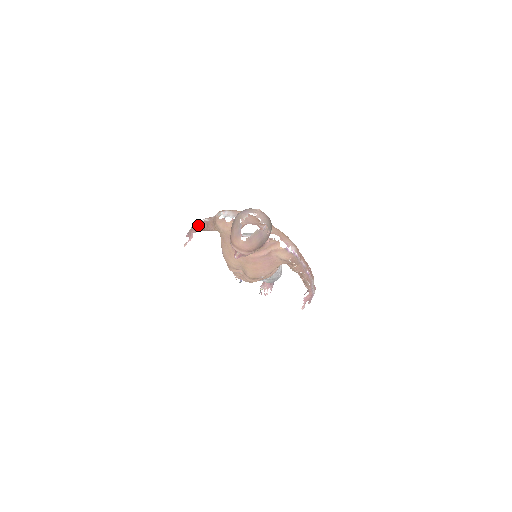
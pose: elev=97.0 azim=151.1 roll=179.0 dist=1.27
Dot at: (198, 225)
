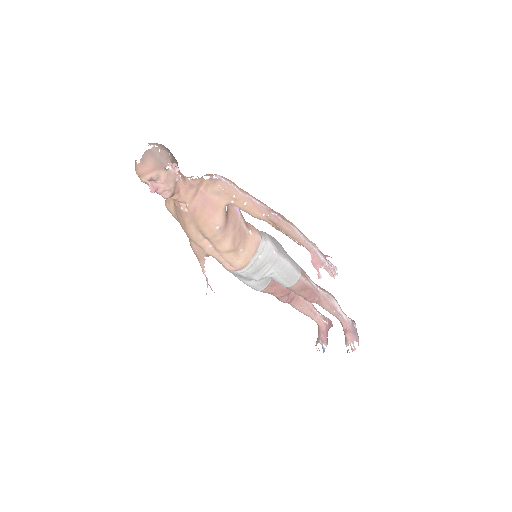
Dot at: (194, 253)
